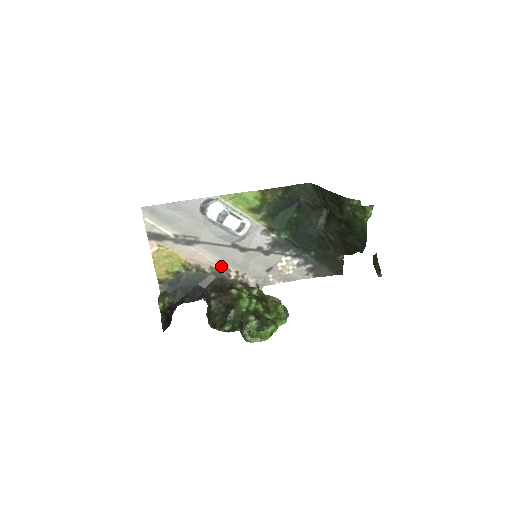
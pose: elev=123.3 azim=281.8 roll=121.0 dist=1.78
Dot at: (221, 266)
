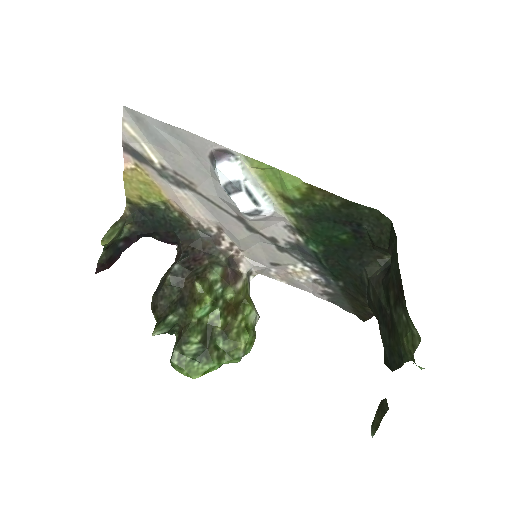
Dot at: (214, 228)
